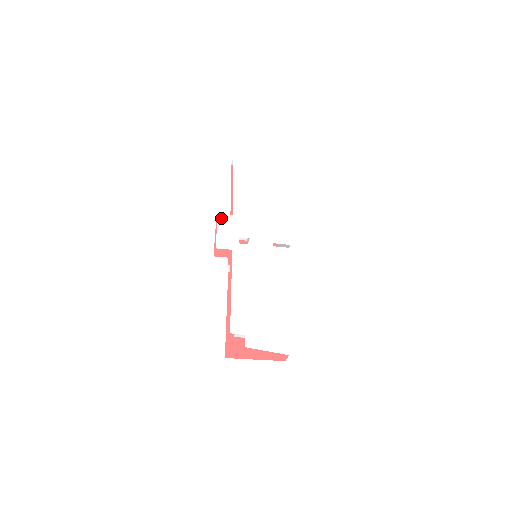
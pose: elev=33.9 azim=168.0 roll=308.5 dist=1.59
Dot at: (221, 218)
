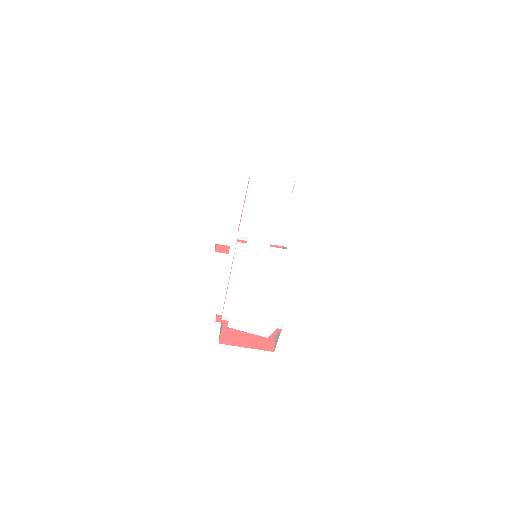
Dot at: (225, 219)
